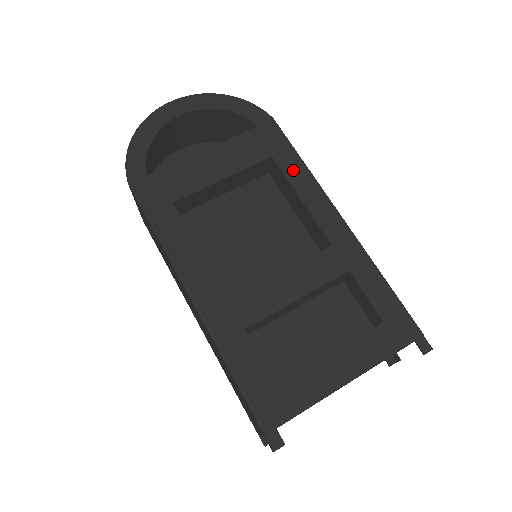
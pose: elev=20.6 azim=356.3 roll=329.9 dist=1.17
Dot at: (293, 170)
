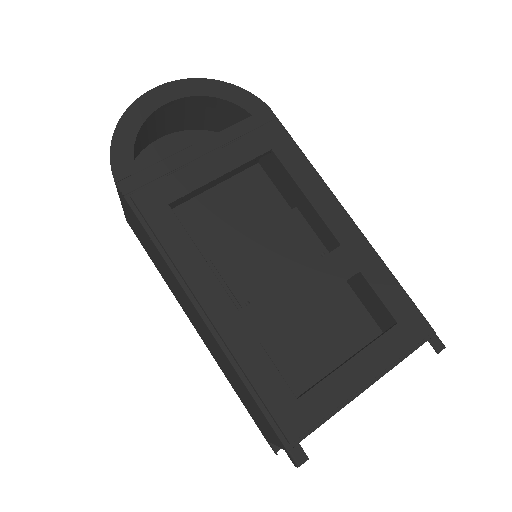
Dot at: (295, 164)
